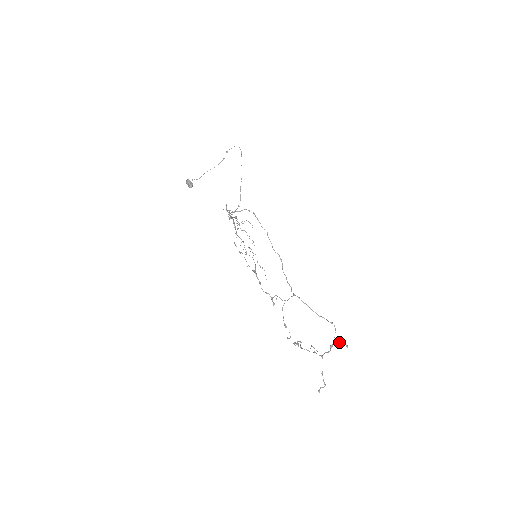
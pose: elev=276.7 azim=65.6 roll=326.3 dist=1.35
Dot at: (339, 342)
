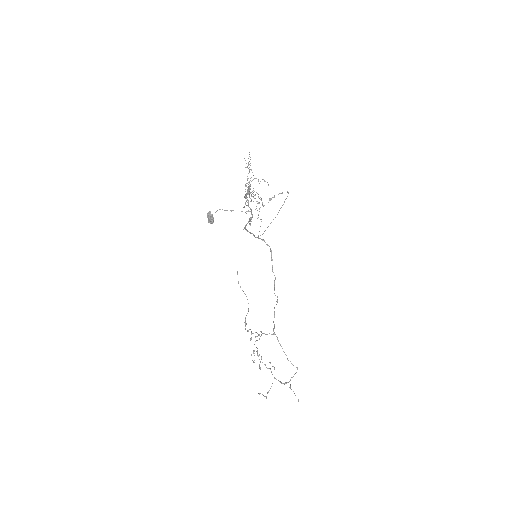
Dot at: occluded
